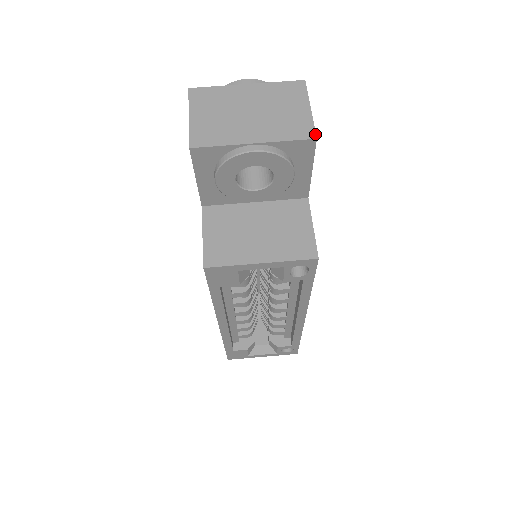
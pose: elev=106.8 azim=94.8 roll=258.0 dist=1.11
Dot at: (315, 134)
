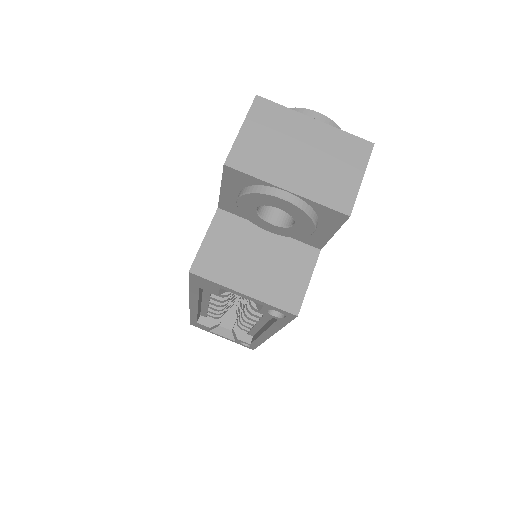
Dot at: (351, 210)
